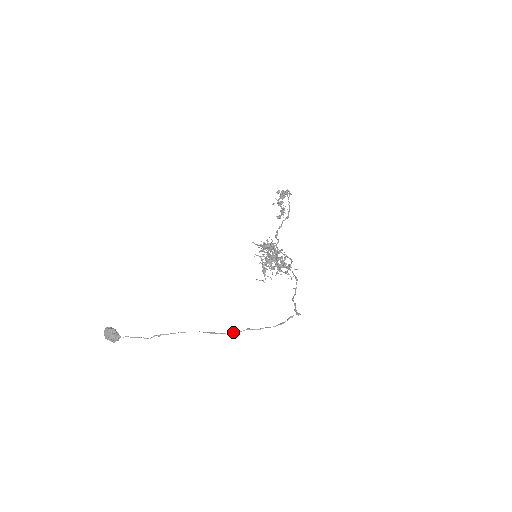
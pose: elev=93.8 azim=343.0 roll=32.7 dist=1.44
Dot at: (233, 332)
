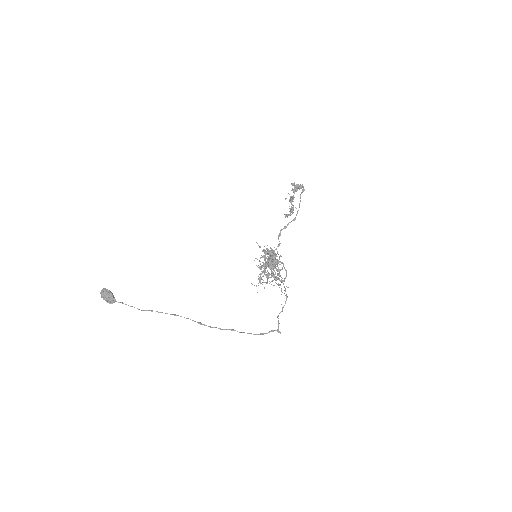
Dot at: (218, 328)
